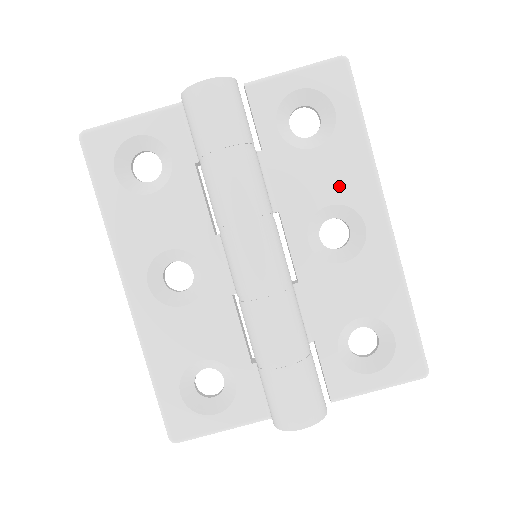
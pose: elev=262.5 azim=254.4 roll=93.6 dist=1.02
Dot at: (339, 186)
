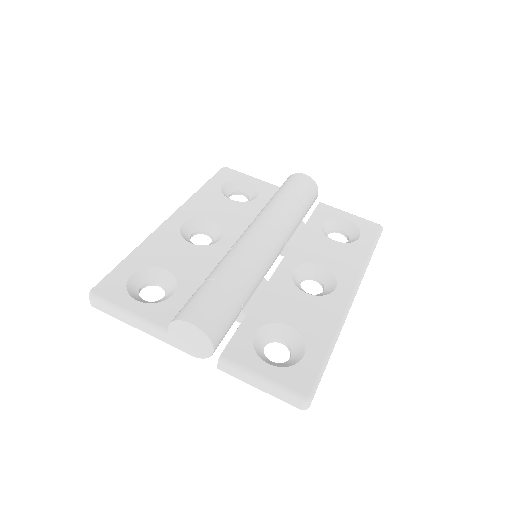
Dot at: (335, 262)
